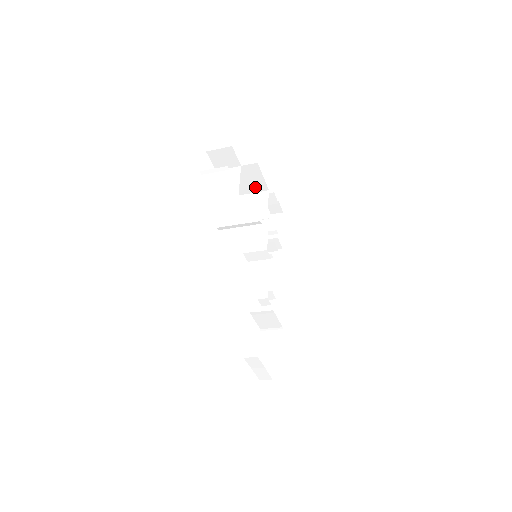
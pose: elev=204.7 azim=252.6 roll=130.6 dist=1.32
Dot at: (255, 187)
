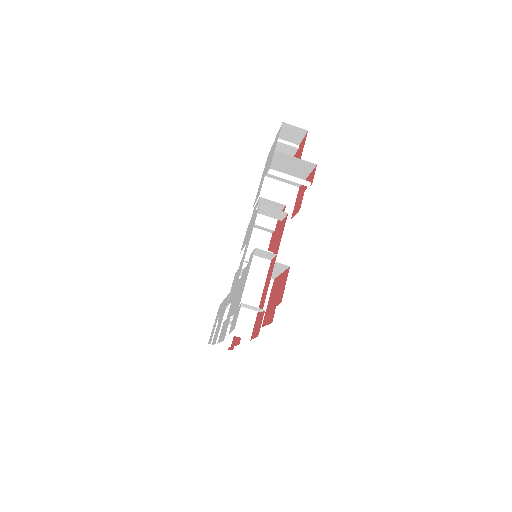
Dot at: occluded
